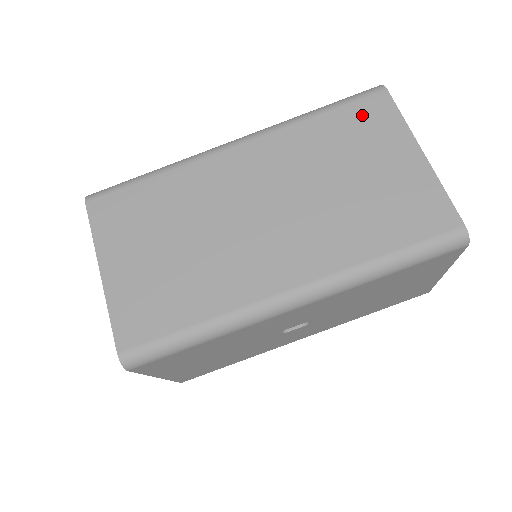
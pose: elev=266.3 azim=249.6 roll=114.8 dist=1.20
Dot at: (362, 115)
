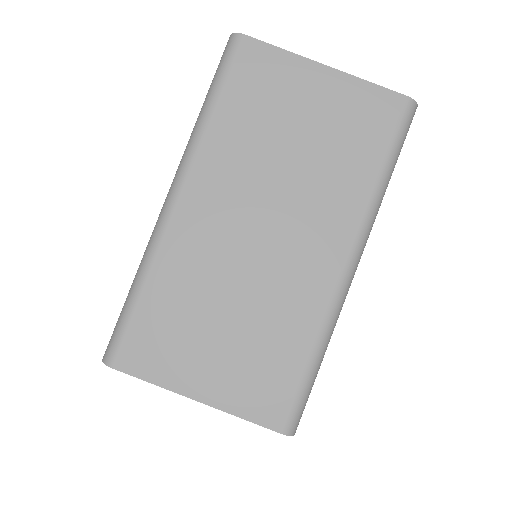
Dot at: (249, 76)
